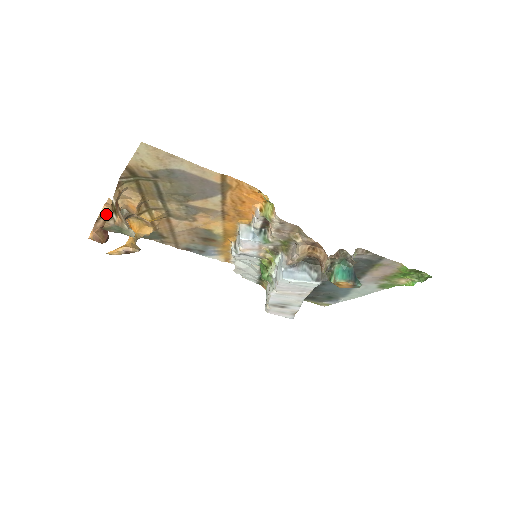
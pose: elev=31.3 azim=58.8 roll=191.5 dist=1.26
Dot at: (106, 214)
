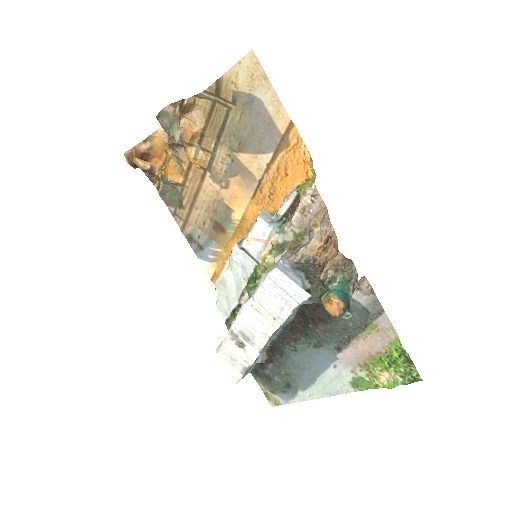
Dot at: (158, 138)
